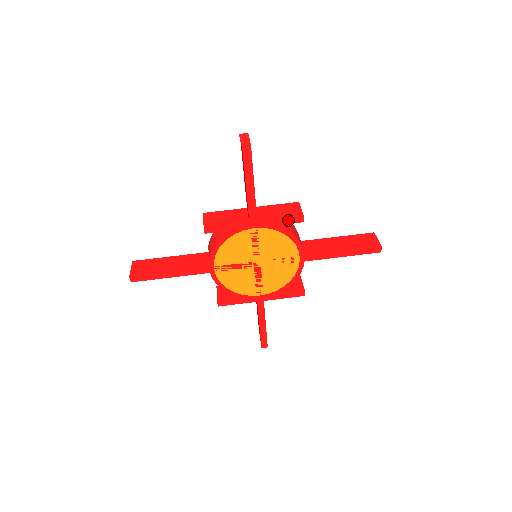
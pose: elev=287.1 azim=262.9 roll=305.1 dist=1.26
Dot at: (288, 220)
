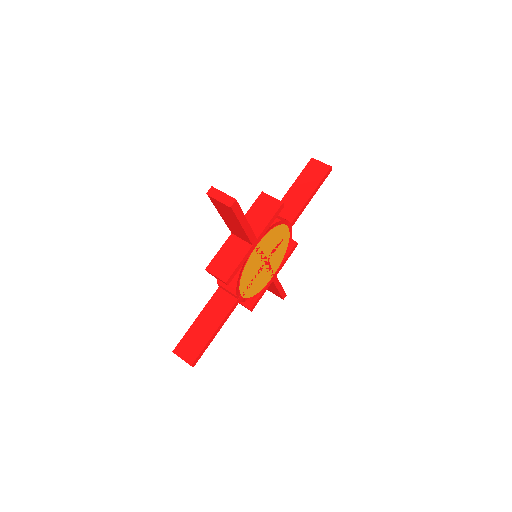
Dot at: (275, 216)
